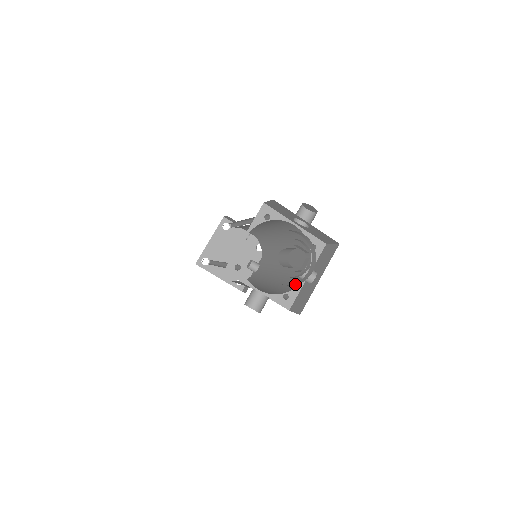
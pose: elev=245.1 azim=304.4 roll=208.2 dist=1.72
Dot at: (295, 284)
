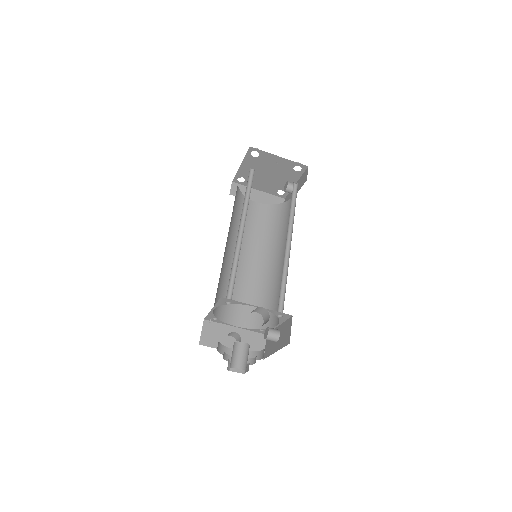
Dot at: occluded
